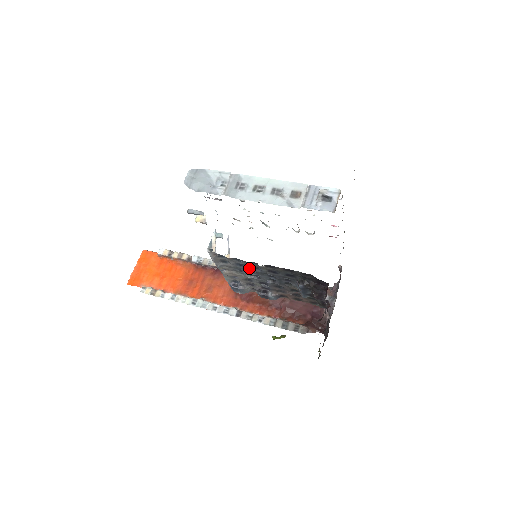
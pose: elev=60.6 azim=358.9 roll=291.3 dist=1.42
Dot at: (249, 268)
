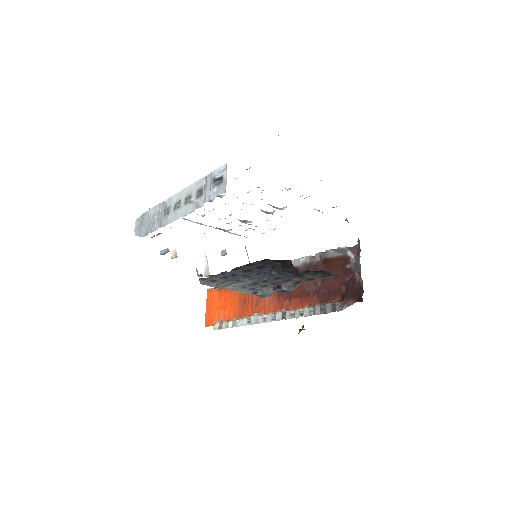
Dot at: (232, 277)
